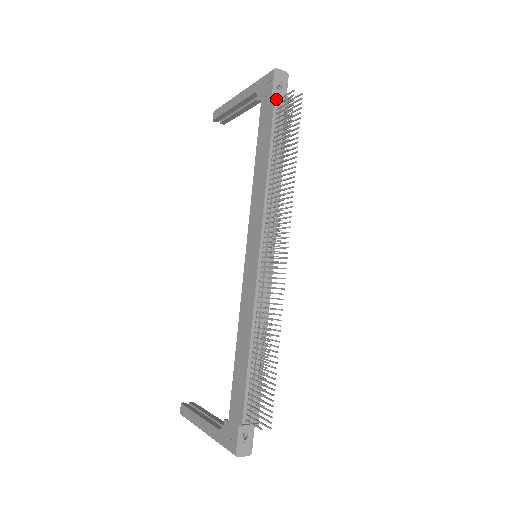
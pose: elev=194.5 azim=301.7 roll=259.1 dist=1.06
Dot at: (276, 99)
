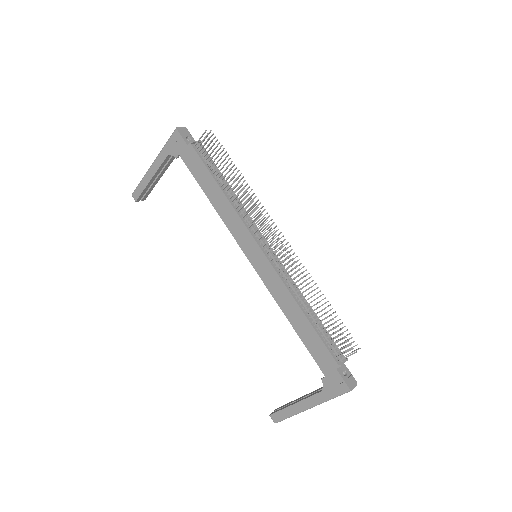
Dot at: (193, 146)
